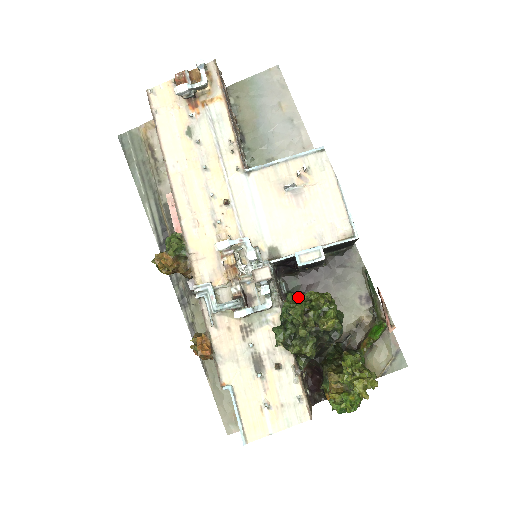
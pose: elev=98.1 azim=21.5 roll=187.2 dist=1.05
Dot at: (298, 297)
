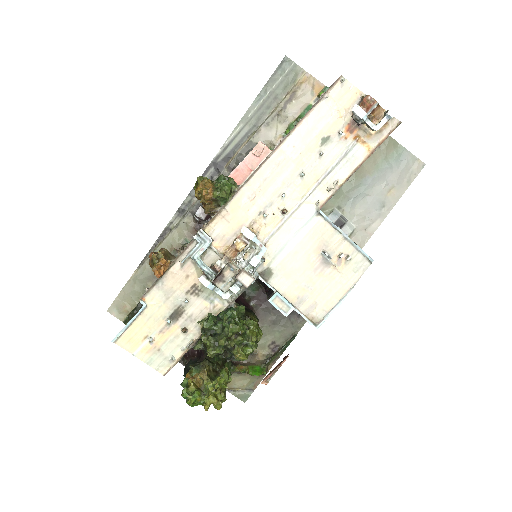
Dot at: occluded
